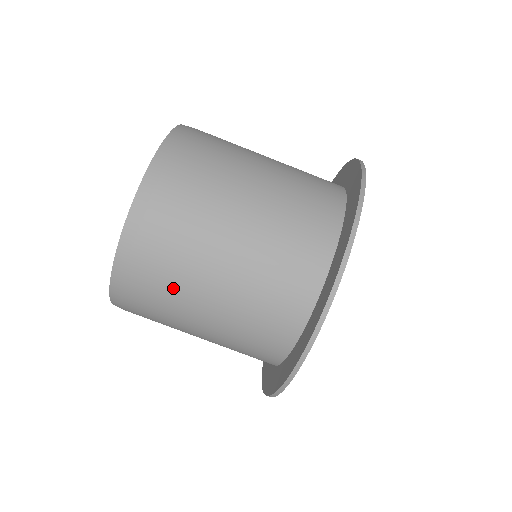
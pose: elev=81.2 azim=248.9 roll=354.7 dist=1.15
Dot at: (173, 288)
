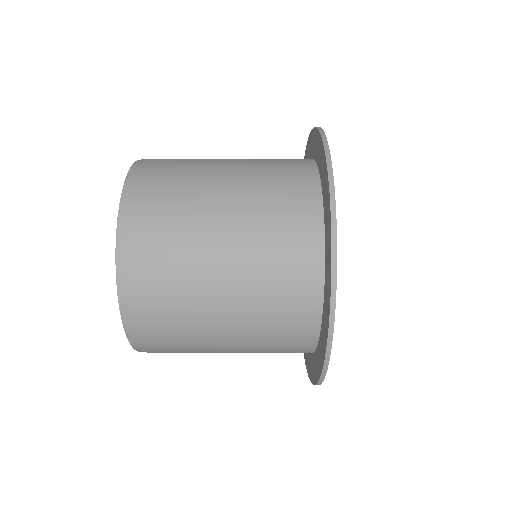
Dot at: occluded
